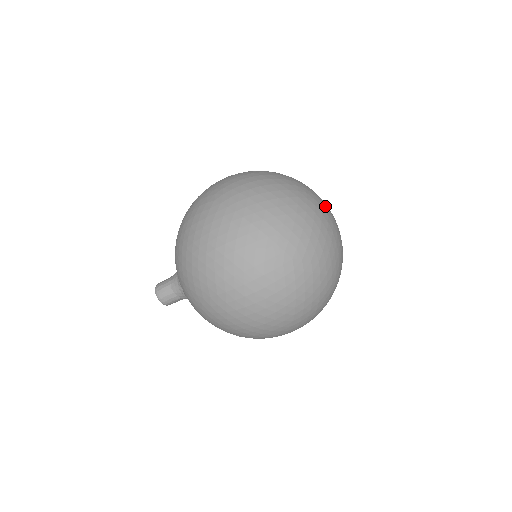
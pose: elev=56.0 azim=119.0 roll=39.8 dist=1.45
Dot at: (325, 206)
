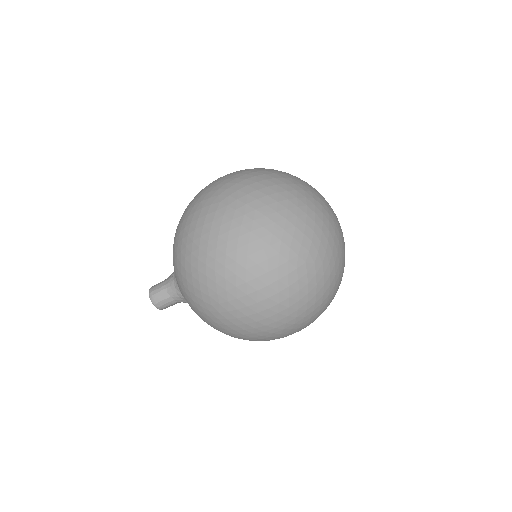
Dot at: (329, 205)
